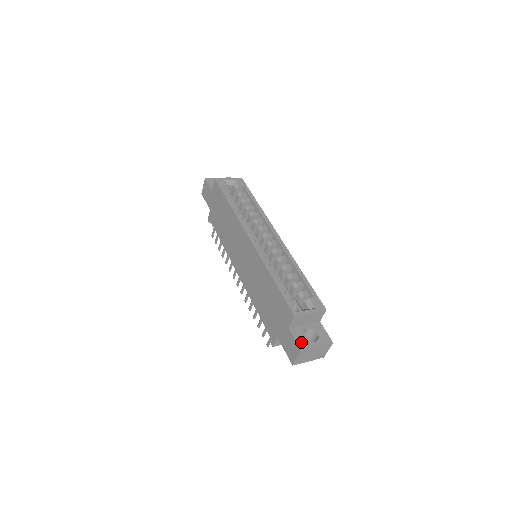
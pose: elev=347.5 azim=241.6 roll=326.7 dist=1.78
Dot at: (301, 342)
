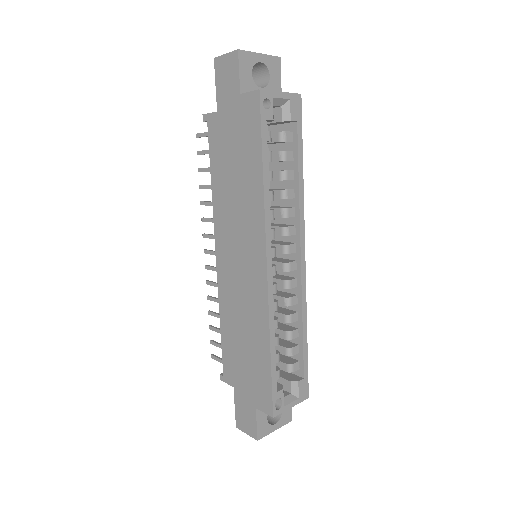
Dot at: (262, 428)
